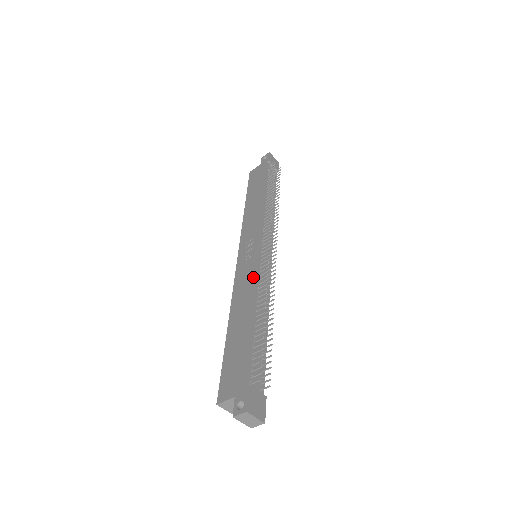
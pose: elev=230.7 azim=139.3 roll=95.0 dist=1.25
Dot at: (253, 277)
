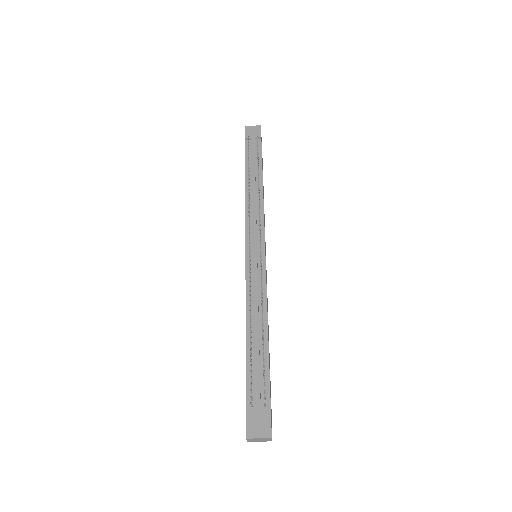
Dot at: occluded
